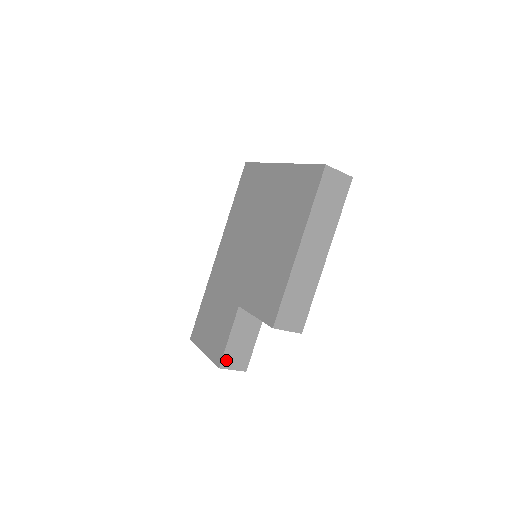
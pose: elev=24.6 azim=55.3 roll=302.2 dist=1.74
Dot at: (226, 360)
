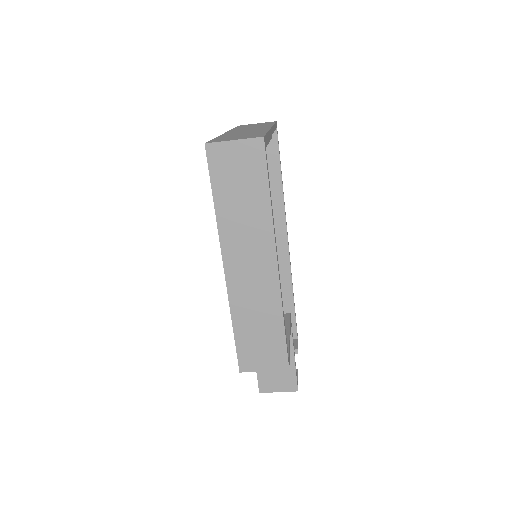
Dot at: (264, 383)
